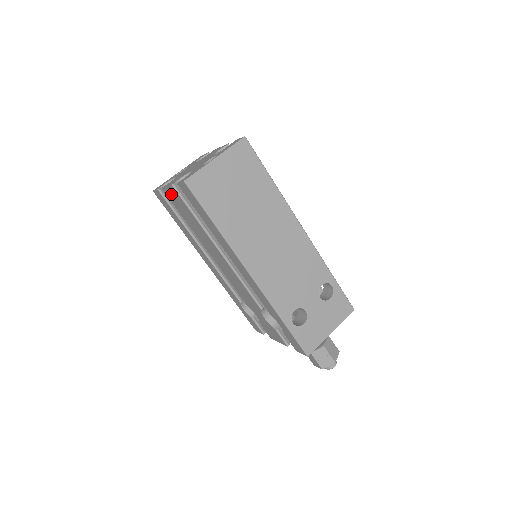
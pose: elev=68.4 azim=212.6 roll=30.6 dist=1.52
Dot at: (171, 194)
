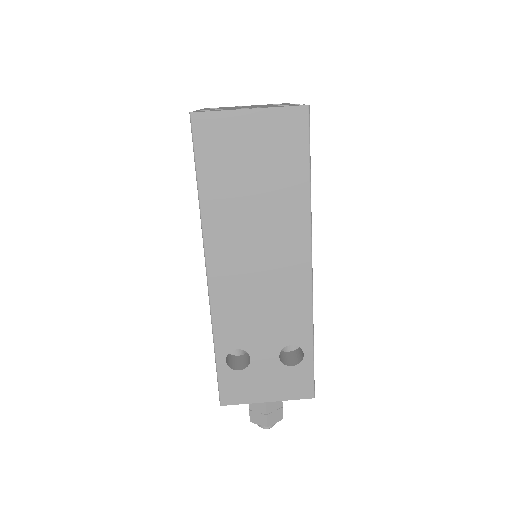
Dot at: occluded
